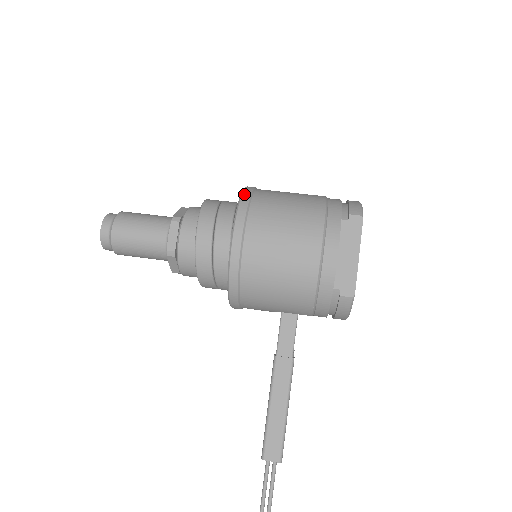
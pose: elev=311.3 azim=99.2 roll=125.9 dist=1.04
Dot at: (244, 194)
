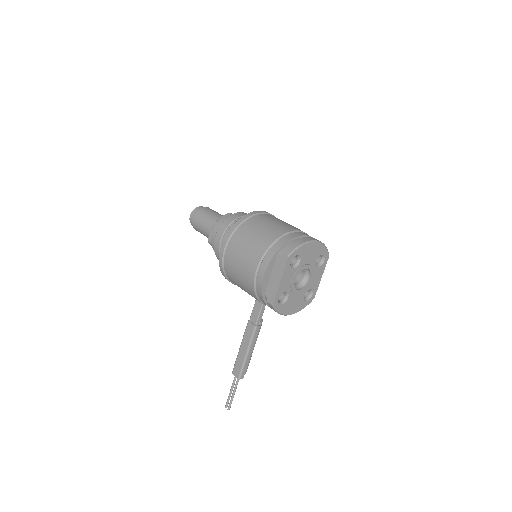
Dot at: (239, 220)
